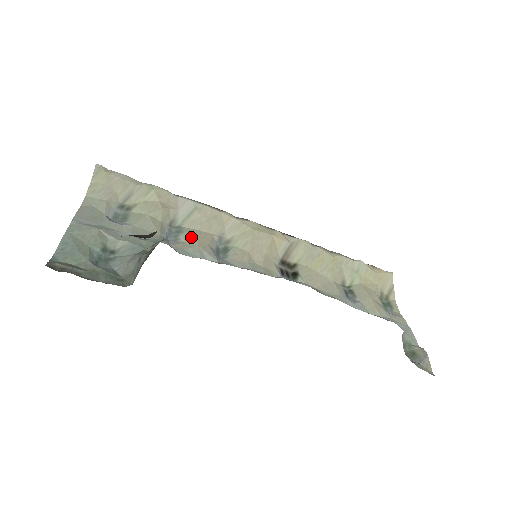
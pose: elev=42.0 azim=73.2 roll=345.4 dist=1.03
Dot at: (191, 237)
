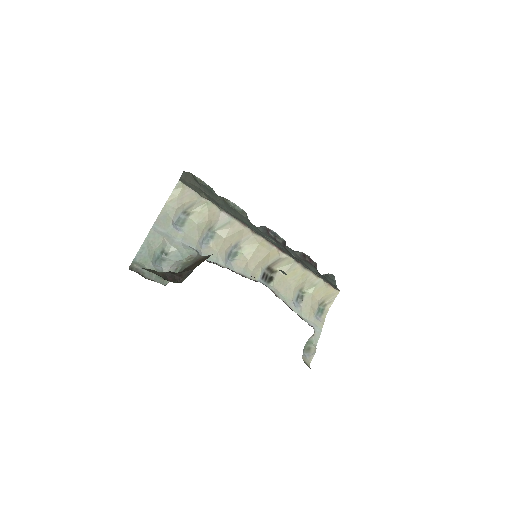
Dot at: (217, 244)
